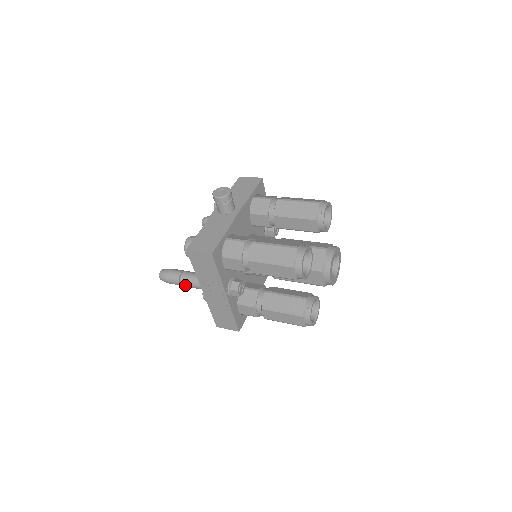
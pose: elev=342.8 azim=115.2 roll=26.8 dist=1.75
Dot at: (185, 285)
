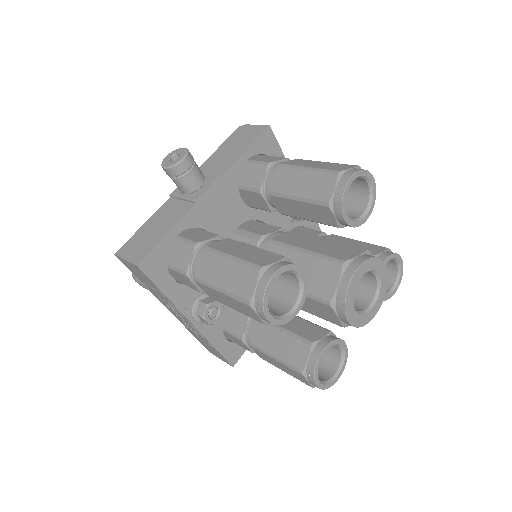
Dot at: occluded
